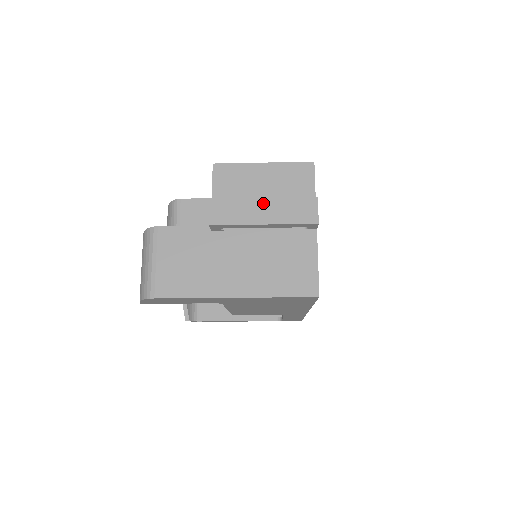
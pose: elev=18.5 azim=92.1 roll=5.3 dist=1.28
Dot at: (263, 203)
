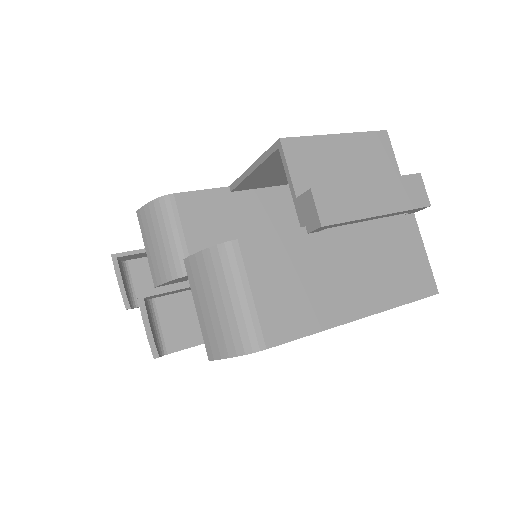
Dot at: (372, 187)
